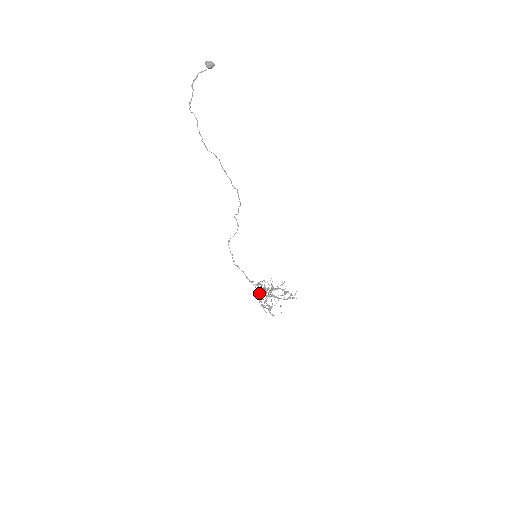
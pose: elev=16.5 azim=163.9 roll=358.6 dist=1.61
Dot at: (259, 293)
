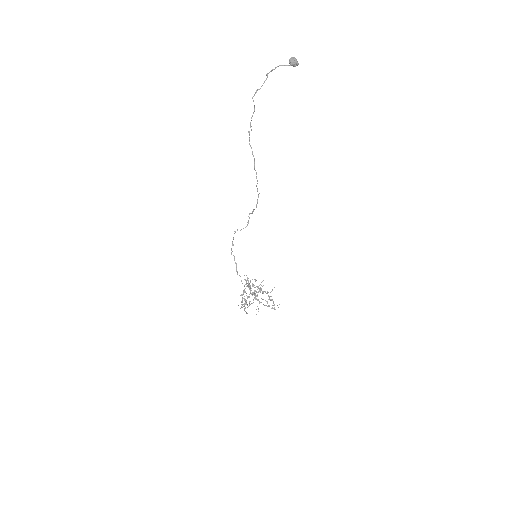
Dot at: occluded
